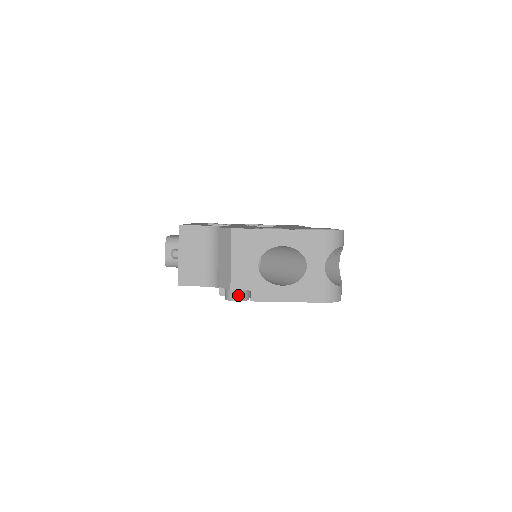
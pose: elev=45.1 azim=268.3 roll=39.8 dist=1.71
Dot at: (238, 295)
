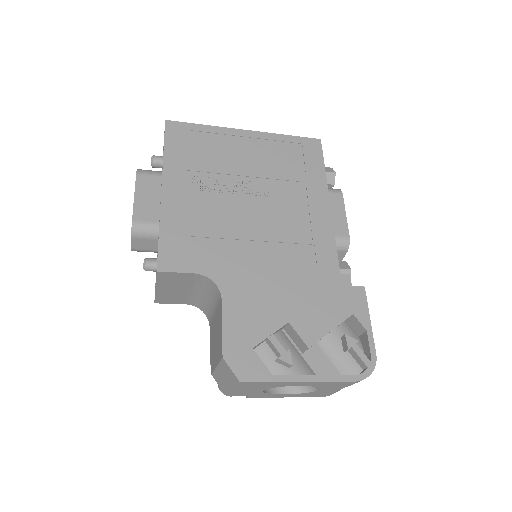
Dot at: occluded
